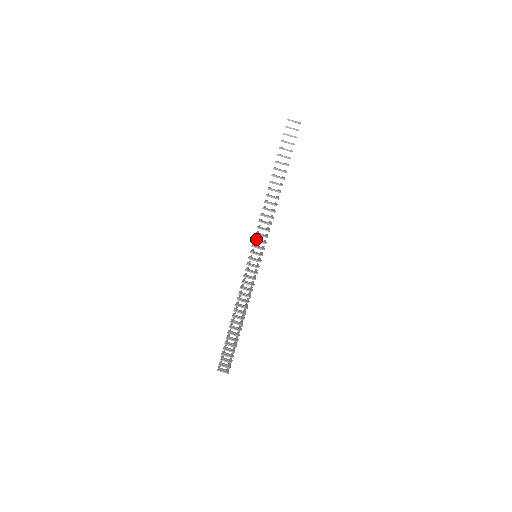
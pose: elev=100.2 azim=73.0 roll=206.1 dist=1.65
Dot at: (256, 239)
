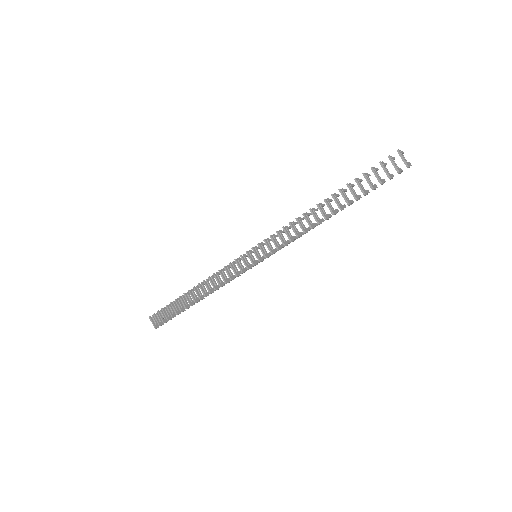
Dot at: (268, 241)
